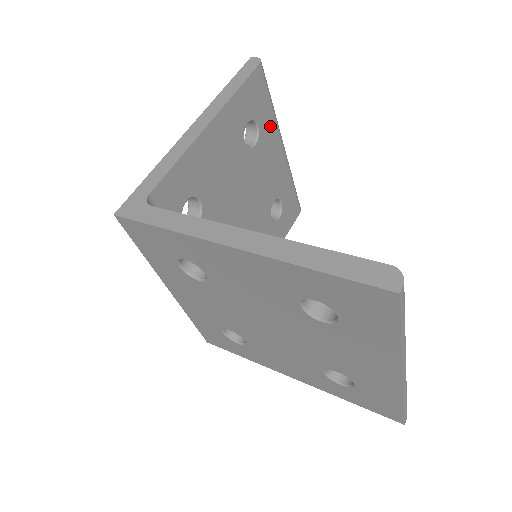
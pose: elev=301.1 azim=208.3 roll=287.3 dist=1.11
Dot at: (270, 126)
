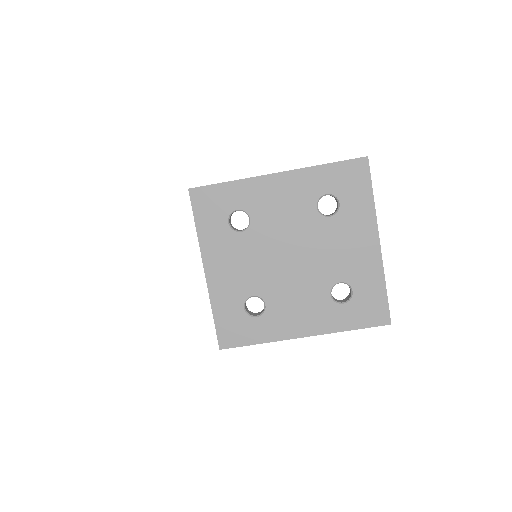
Dot at: occluded
